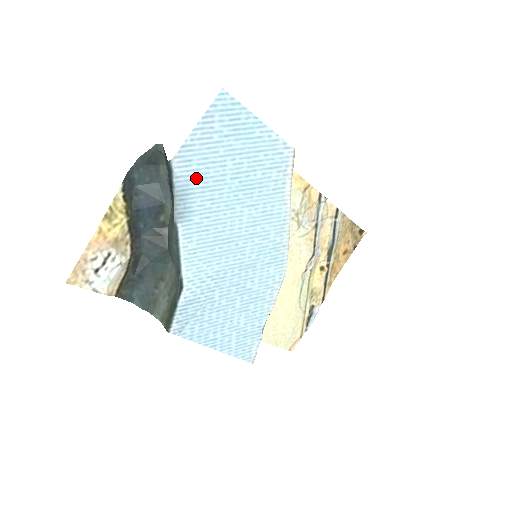
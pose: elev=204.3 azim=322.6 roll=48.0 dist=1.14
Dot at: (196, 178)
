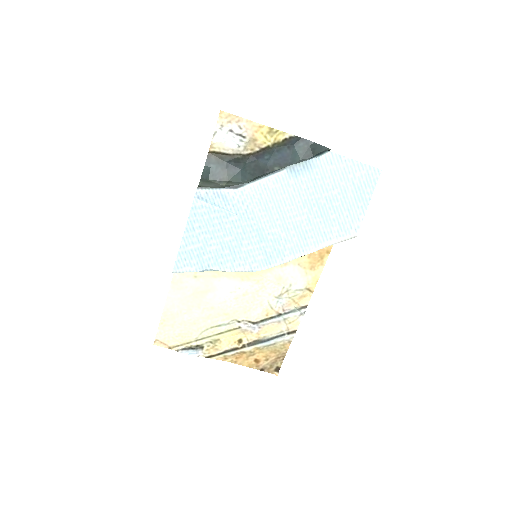
Dot at: (321, 172)
